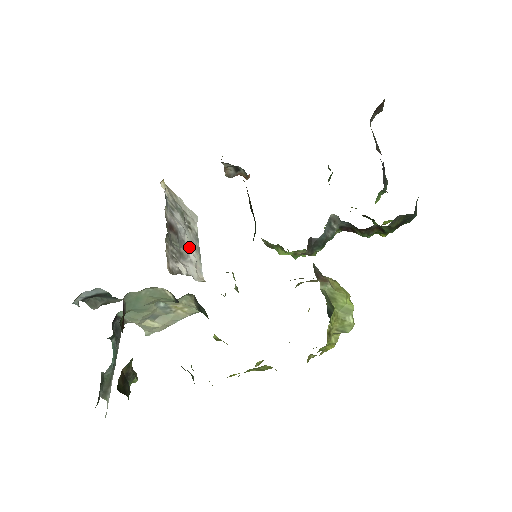
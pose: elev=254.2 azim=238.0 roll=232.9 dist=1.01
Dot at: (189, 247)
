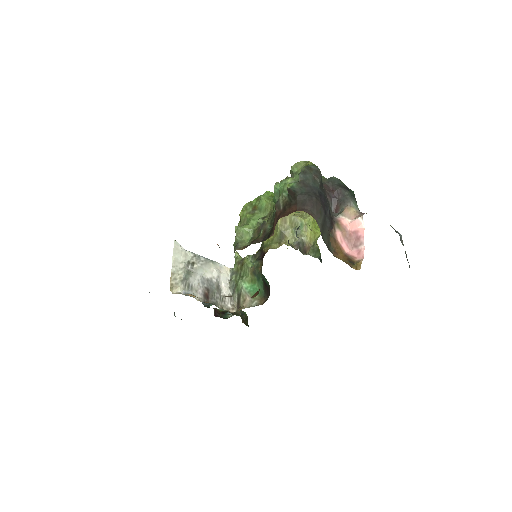
Dot at: (209, 274)
